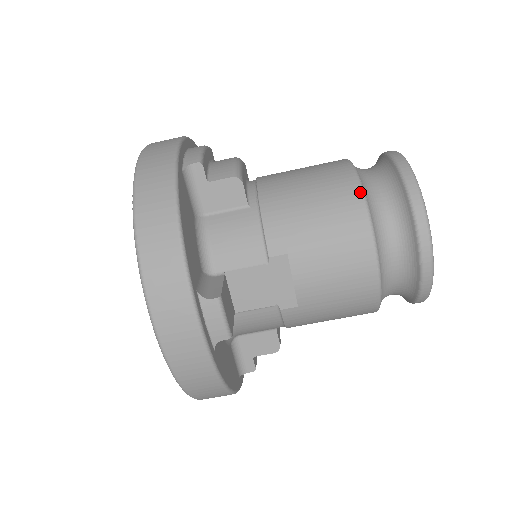
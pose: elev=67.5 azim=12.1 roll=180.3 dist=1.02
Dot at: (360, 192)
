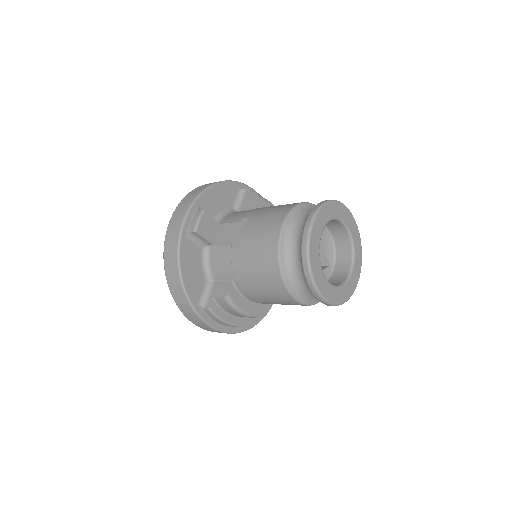
Dot at: (301, 202)
